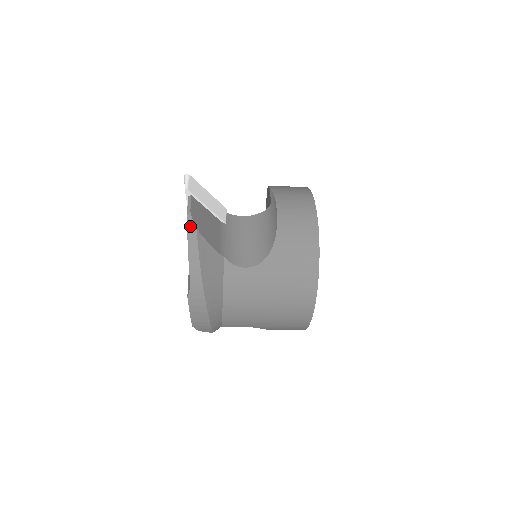
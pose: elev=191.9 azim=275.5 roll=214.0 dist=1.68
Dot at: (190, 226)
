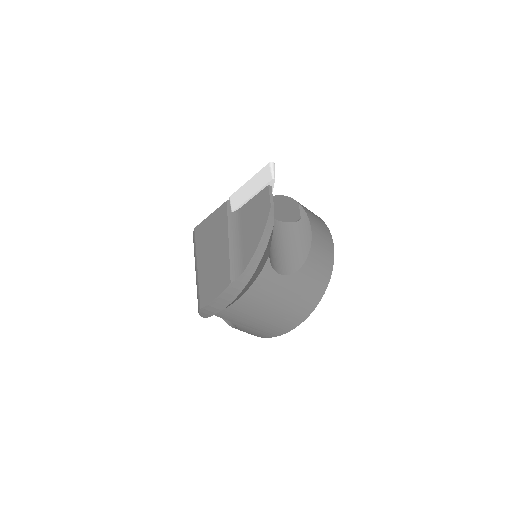
Dot at: (270, 219)
